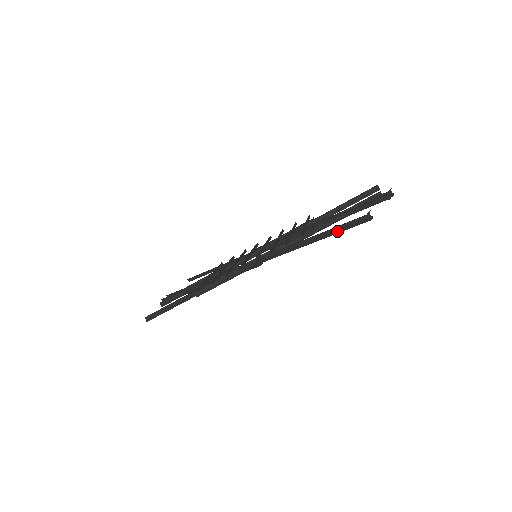
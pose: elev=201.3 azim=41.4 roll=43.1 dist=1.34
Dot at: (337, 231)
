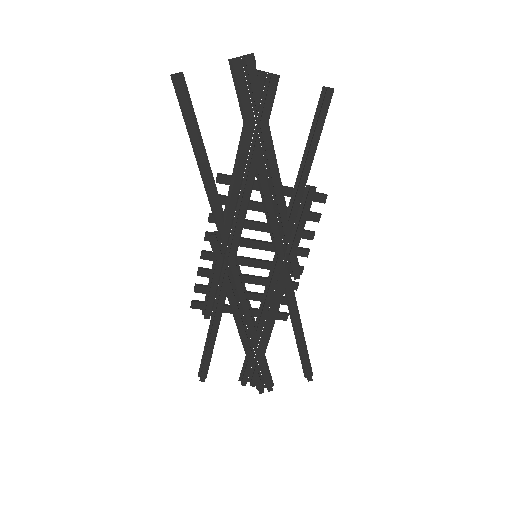
Dot at: (187, 122)
